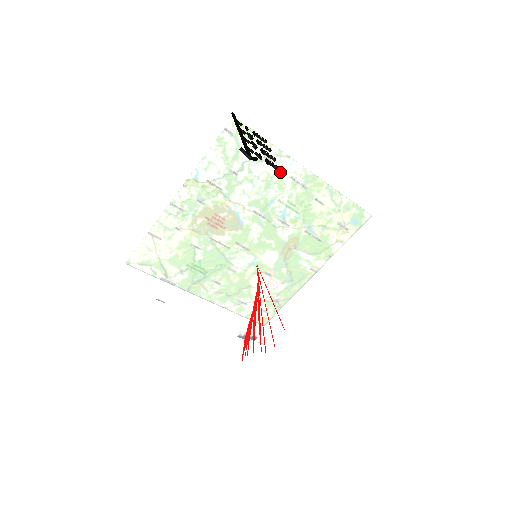
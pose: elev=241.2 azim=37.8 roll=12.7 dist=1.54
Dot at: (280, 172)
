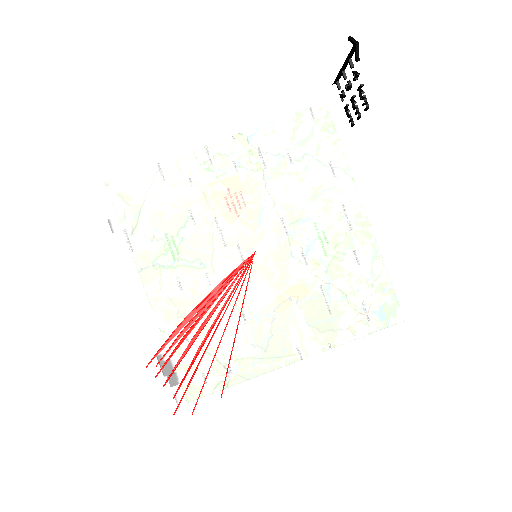
Dot at: (349, 155)
